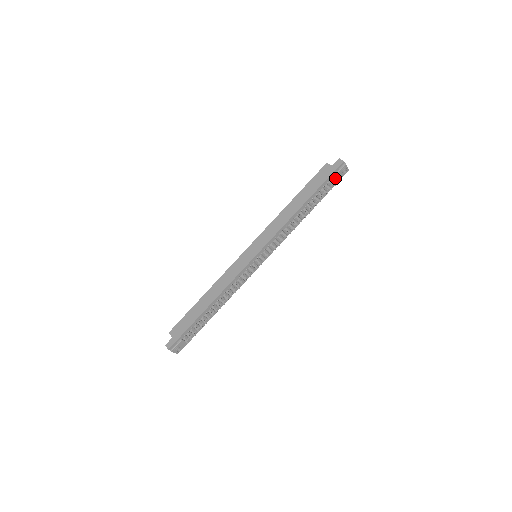
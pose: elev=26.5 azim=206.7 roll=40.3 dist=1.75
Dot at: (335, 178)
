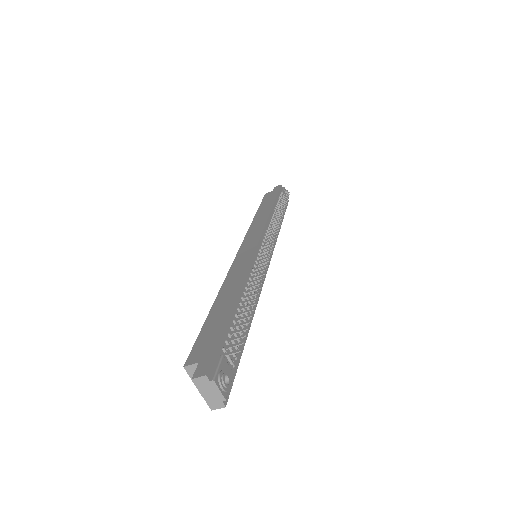
Dot at: (284, 194)
